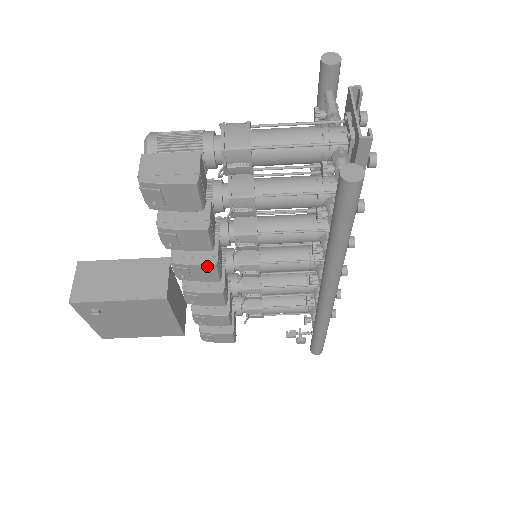
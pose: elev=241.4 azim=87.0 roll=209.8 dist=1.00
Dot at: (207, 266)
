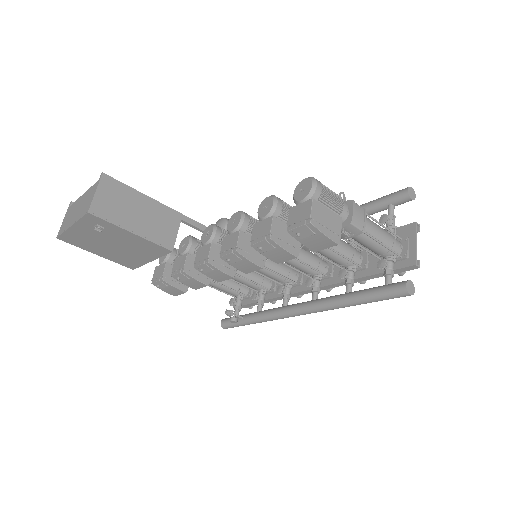
Dot at: (257, 266)
